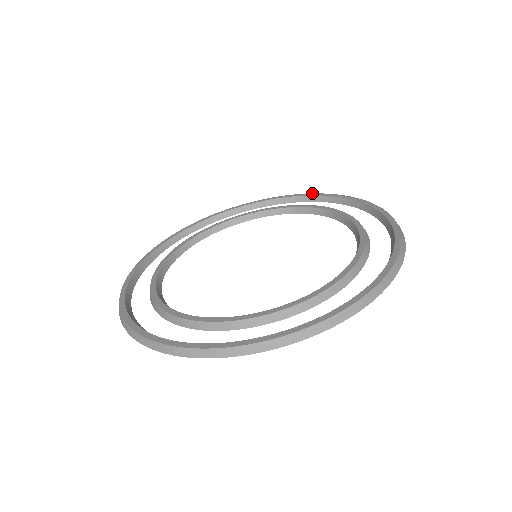
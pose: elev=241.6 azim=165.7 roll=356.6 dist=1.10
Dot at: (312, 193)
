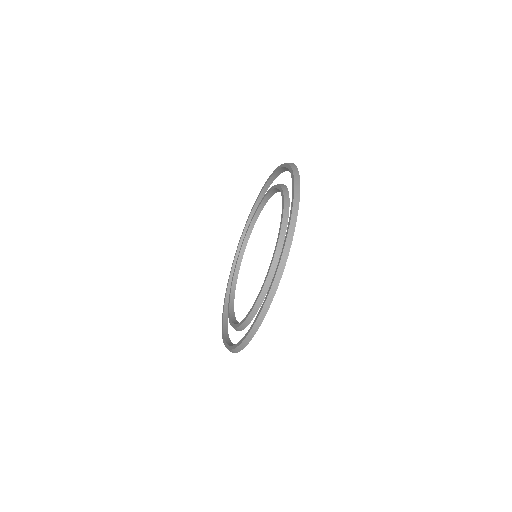
Dot at: (285, 163)
